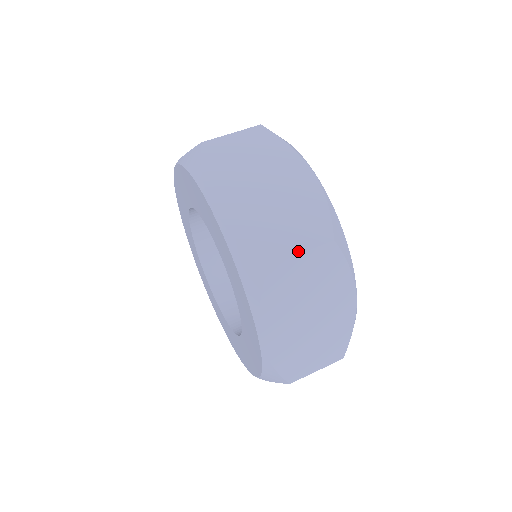
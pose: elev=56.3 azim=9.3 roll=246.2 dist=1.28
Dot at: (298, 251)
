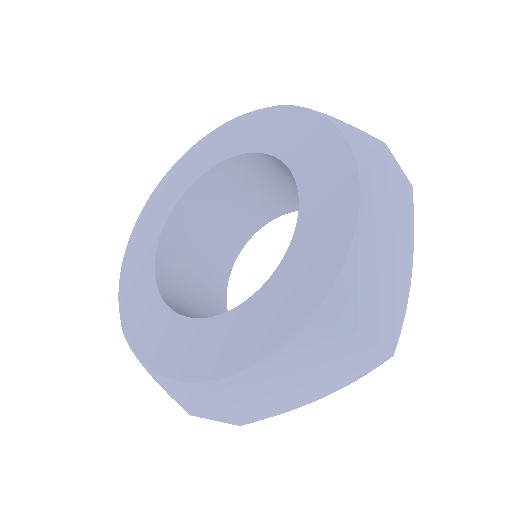
Dot at: (396, 163)
